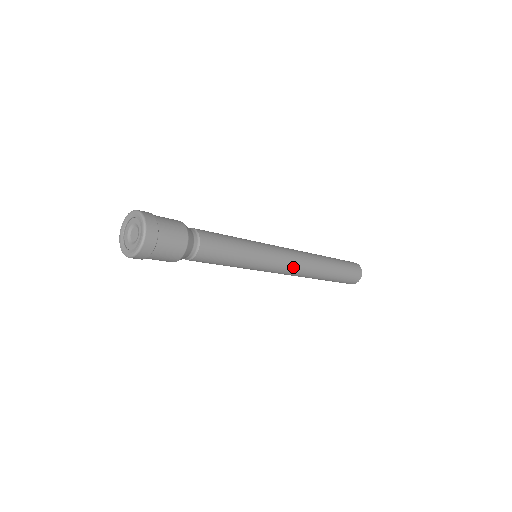
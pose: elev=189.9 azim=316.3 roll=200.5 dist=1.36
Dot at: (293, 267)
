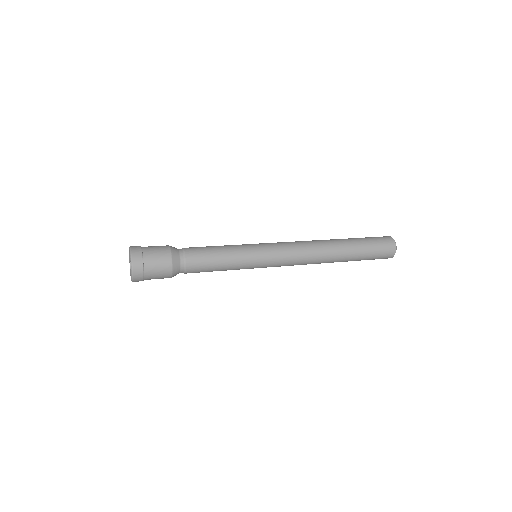
Dot at: (294, 264)
